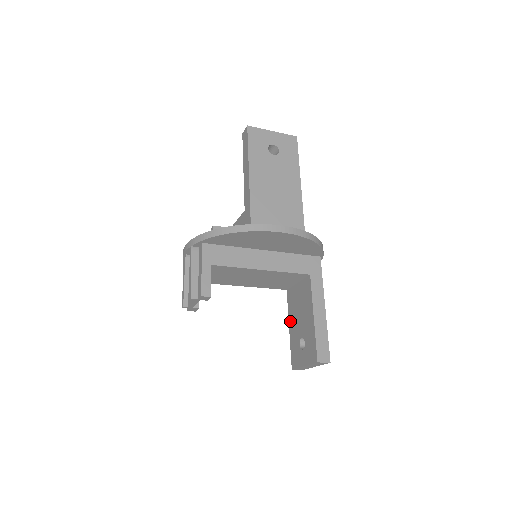
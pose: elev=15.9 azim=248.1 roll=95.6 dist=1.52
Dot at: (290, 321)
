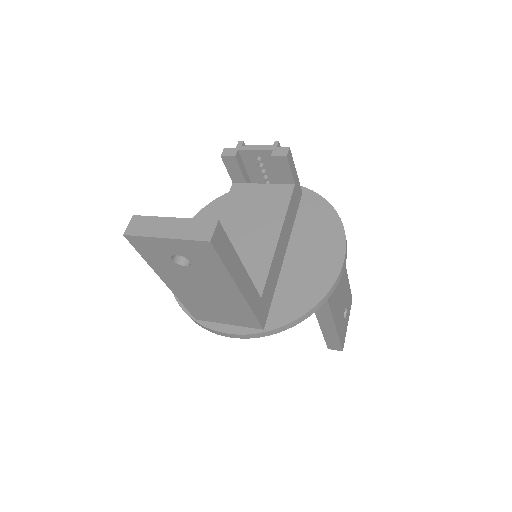
Dot at: occluded
